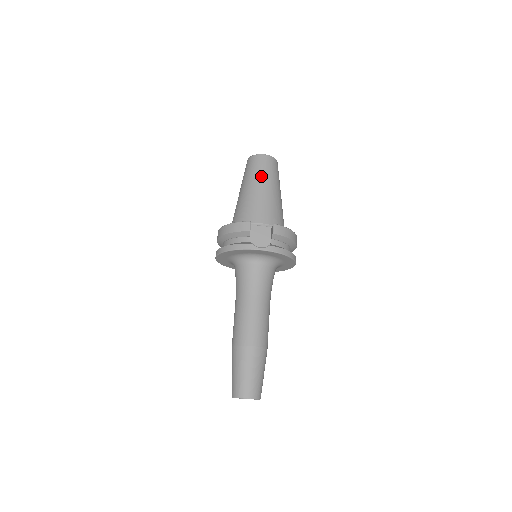
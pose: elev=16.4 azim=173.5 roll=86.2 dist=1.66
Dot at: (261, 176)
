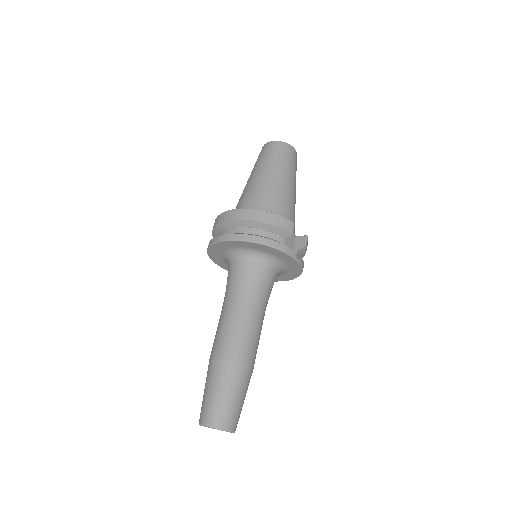
Dot at: (292, 172)
